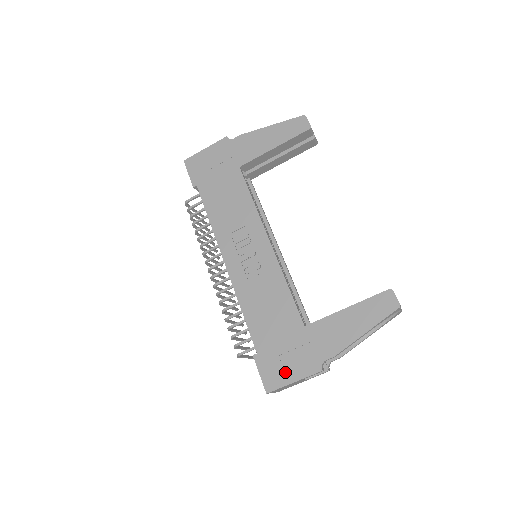
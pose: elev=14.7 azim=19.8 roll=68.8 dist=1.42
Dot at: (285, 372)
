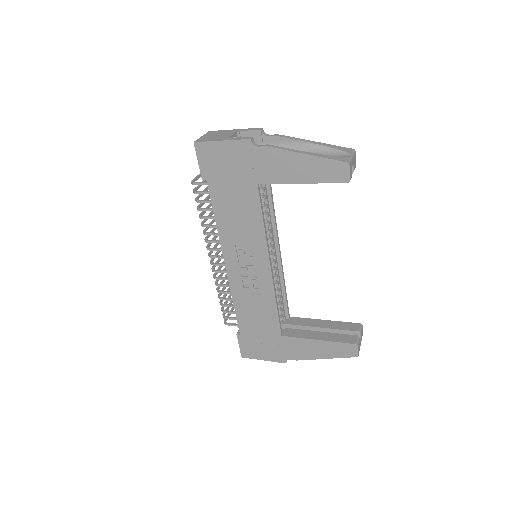
Dot at: (258, 353)
